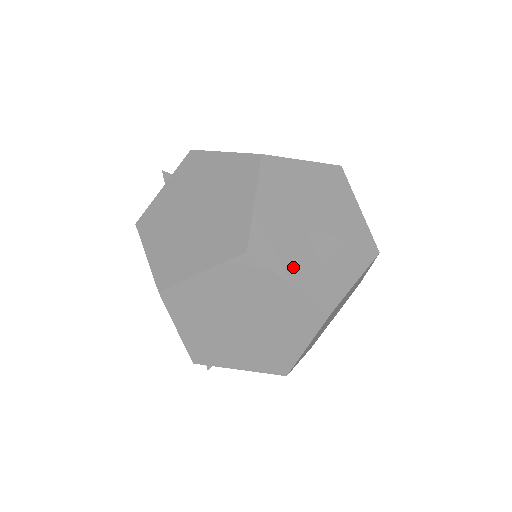
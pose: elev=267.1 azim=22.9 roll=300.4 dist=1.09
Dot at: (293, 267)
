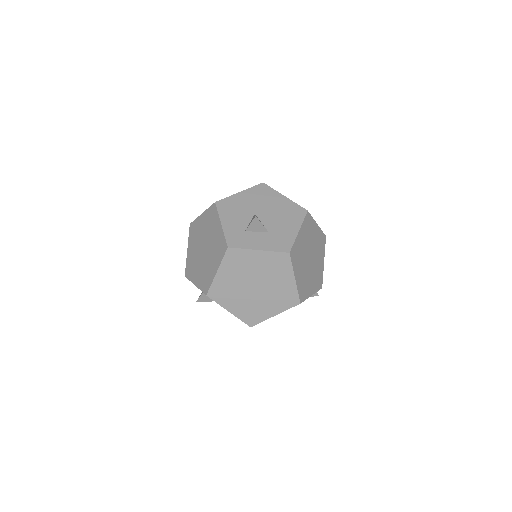
Dot at: (230, 221)
